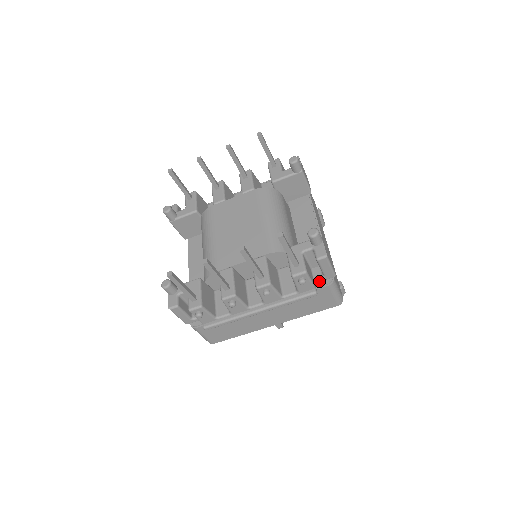
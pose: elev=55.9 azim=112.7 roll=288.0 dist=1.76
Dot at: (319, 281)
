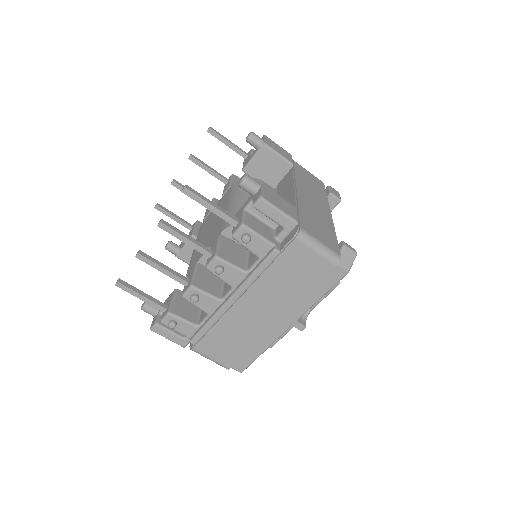
Dot at: (283, 238)
